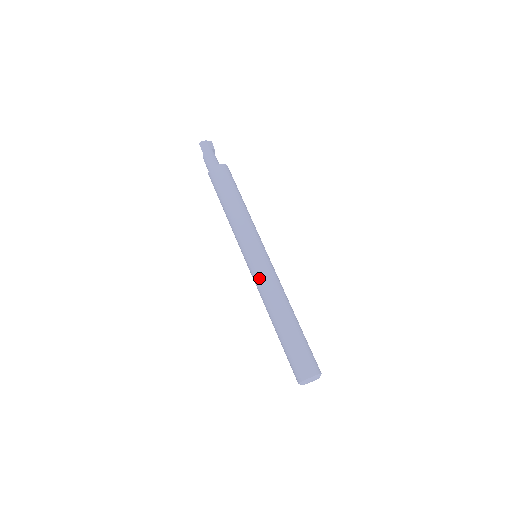
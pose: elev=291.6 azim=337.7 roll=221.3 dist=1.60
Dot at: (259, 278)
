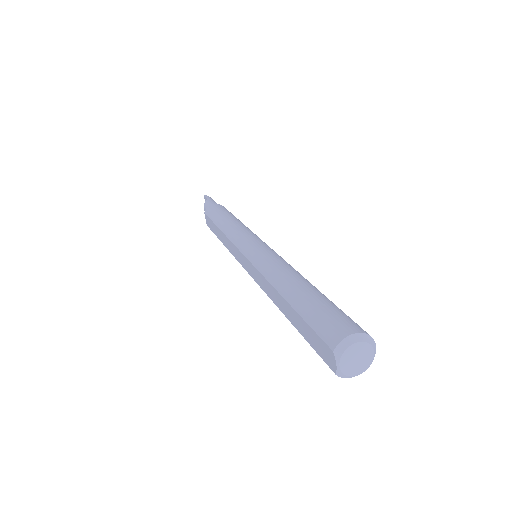
Dot at: (269, 253)
